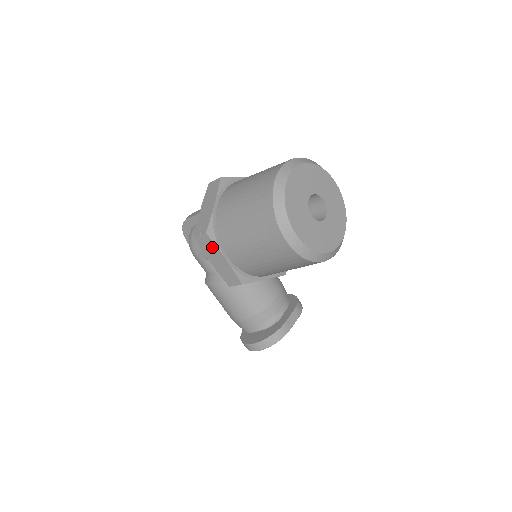
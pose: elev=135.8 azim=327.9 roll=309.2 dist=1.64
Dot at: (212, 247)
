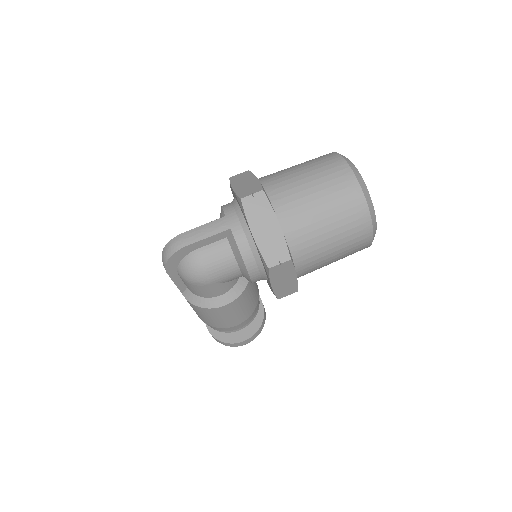
Dot at: (288, 270)
